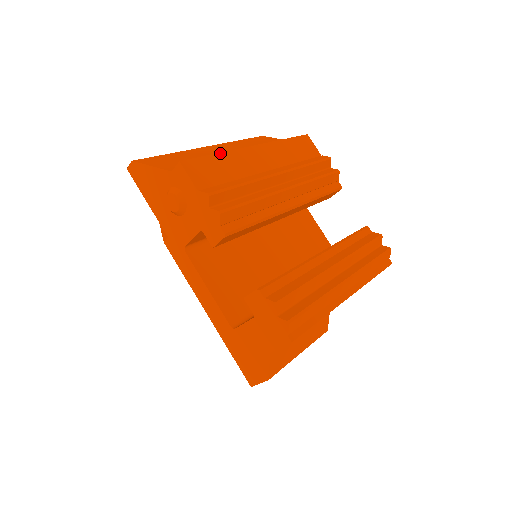
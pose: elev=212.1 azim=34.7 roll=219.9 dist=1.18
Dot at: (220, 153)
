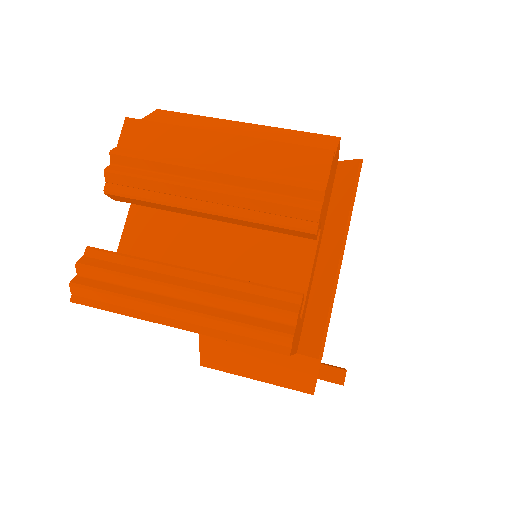
Dot at: (175, 125)
